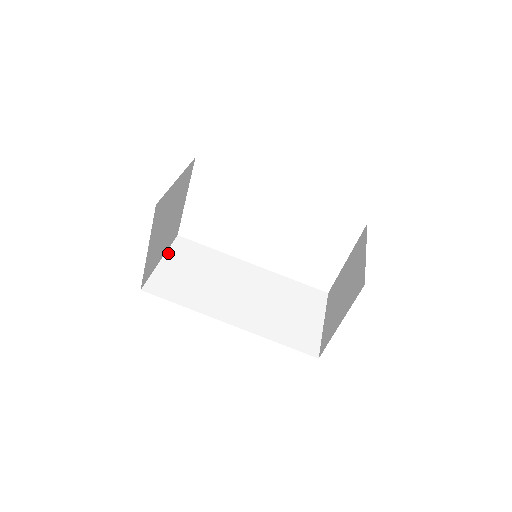
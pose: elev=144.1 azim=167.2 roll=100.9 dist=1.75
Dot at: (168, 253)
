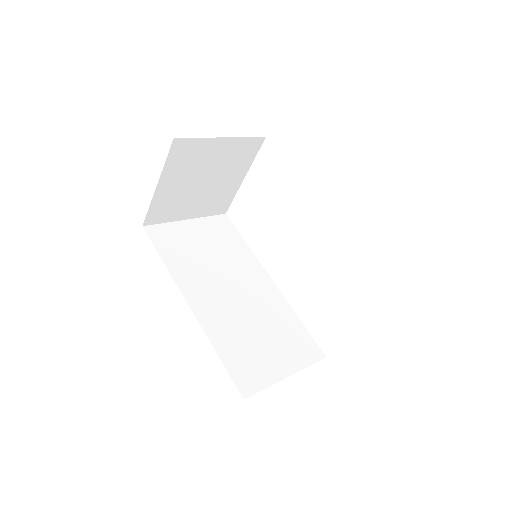
Dot at: (200, 219)
